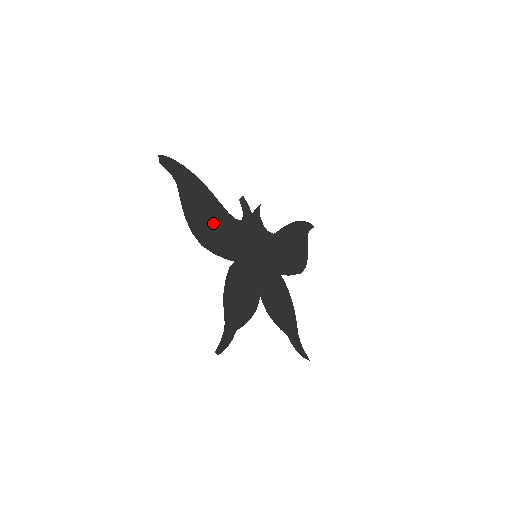
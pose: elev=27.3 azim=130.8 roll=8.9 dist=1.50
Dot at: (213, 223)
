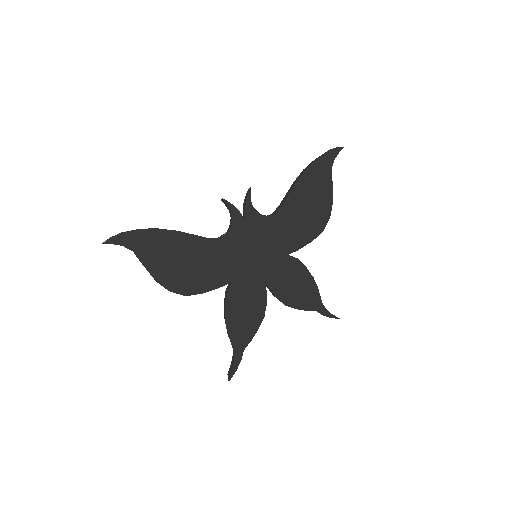
Dot at: (191, 266)
